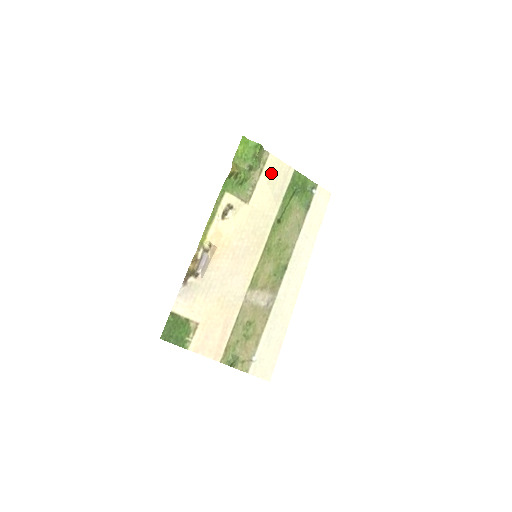
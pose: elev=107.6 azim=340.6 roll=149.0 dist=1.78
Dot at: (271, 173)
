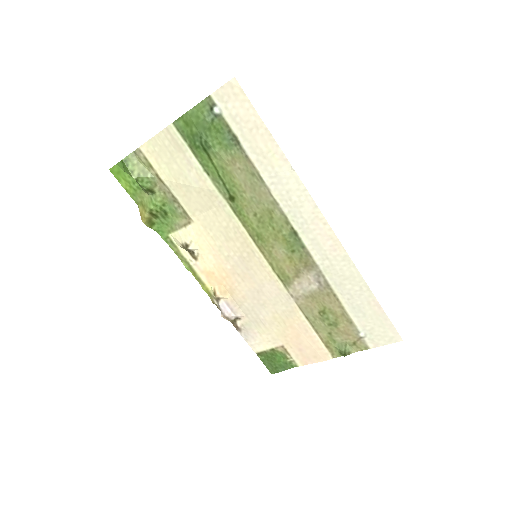
Dot at: (166, 165)
